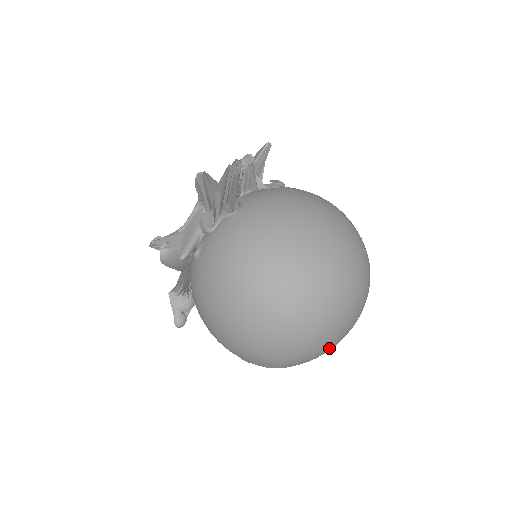
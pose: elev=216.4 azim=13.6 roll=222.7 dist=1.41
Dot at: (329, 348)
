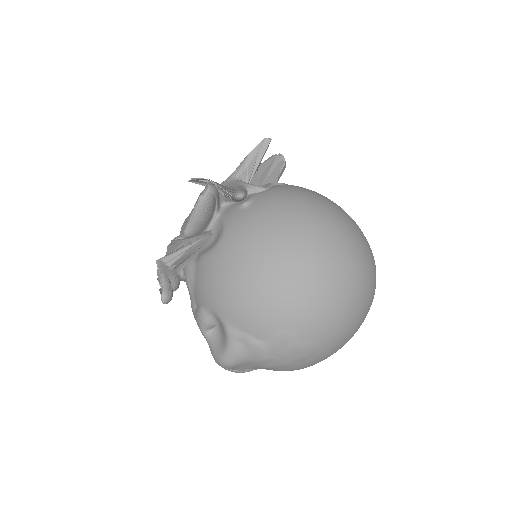
Dot at: (349, 338)
